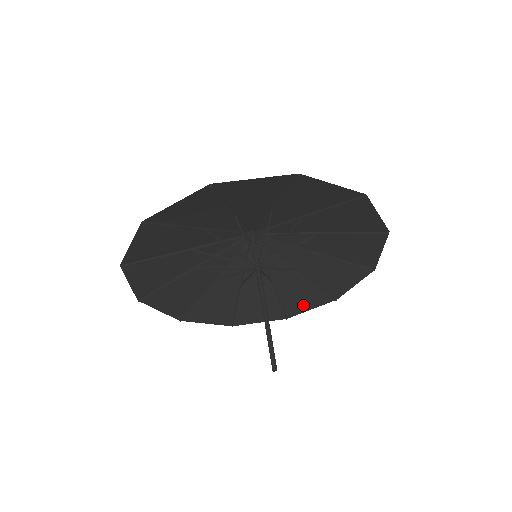
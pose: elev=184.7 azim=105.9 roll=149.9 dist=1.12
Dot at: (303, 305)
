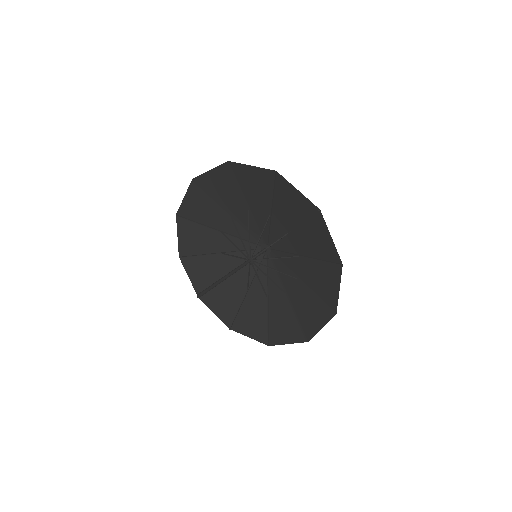
Dot at: (315, 323)
